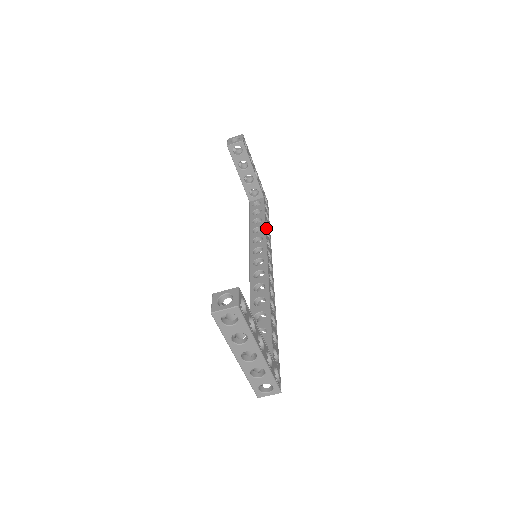
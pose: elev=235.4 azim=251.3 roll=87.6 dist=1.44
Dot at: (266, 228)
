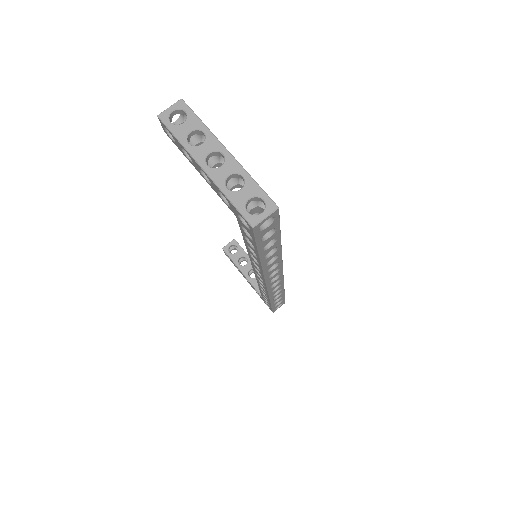
Dot at: occluded
